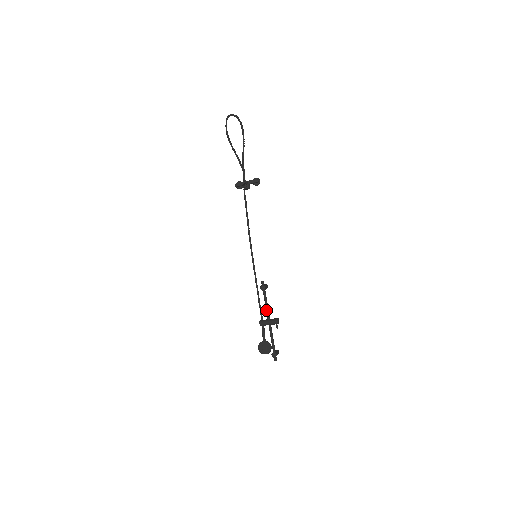
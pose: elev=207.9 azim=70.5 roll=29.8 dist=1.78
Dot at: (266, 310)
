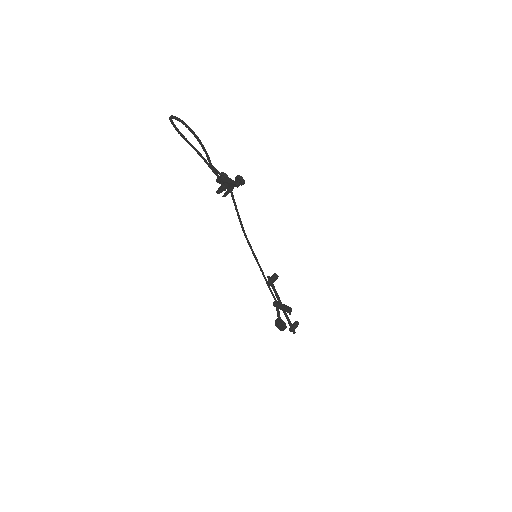
Dot at: (277, 299)
